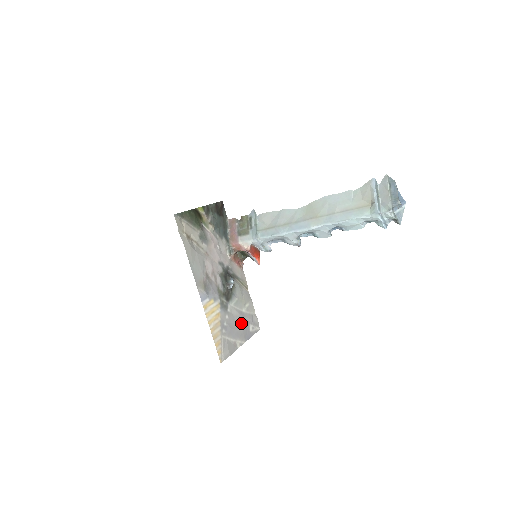
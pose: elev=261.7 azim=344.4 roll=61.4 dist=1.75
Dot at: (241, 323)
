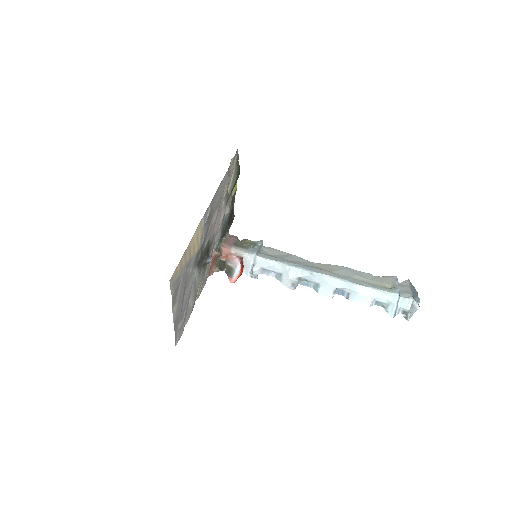
Dot at: (184, 302)
